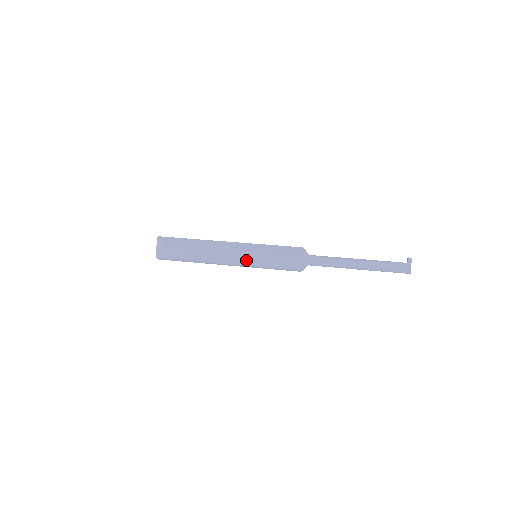
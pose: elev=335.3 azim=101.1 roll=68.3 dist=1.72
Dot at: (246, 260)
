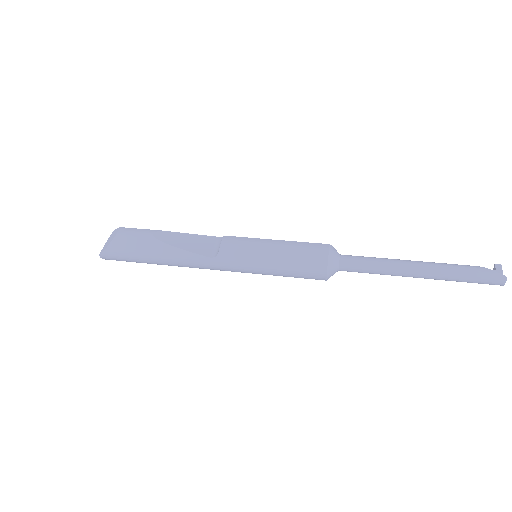
Dot at: (242, 247)
